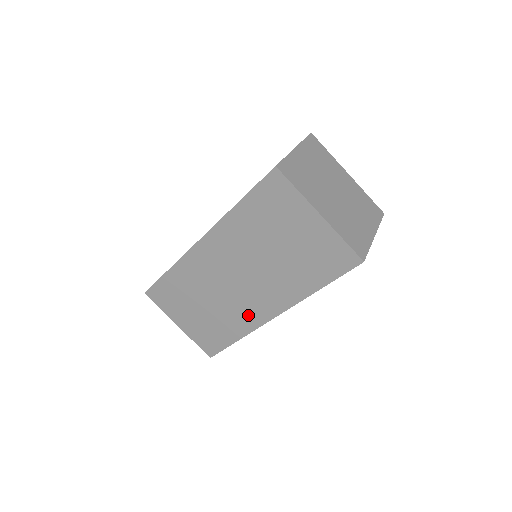
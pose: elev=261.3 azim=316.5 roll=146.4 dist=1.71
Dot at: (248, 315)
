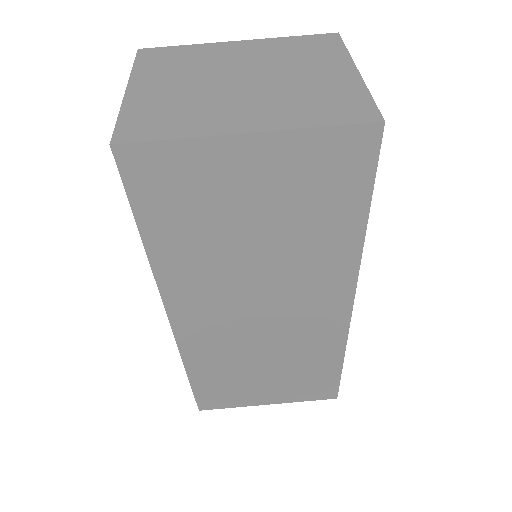
Dot at: (321, 331)
